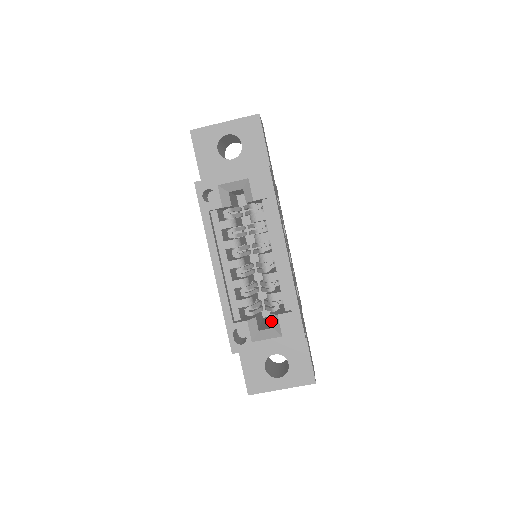
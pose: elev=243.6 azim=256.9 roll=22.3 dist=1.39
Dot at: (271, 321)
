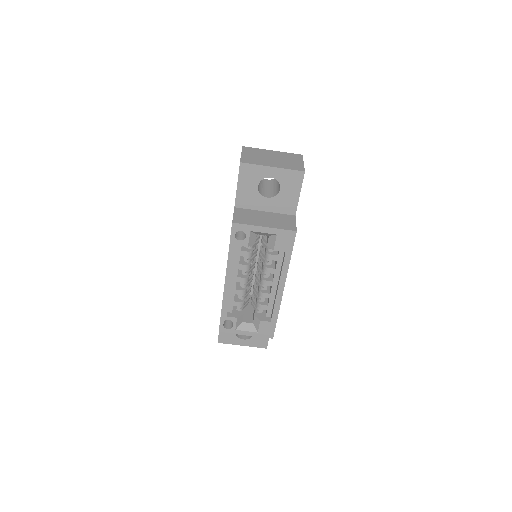
Dot at: (253, 319)
